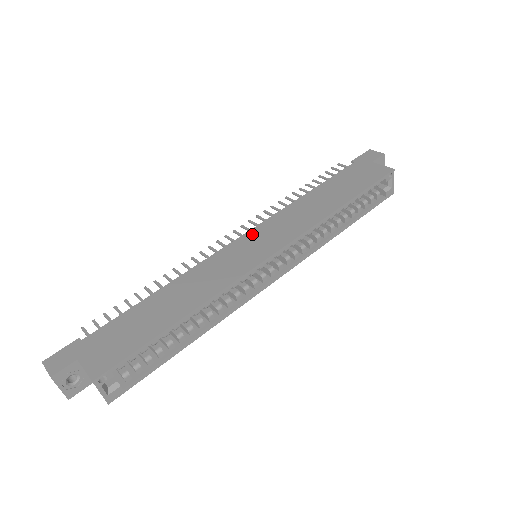
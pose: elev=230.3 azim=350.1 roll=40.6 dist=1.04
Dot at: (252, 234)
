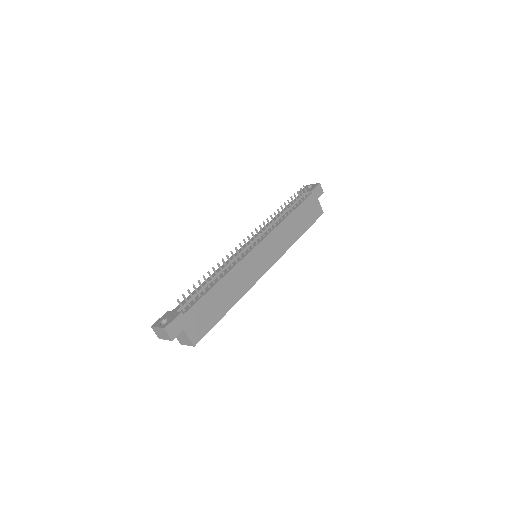
Dot at: (263, 245)
